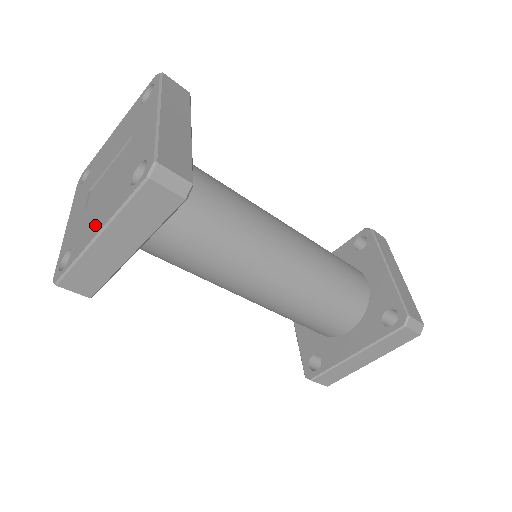
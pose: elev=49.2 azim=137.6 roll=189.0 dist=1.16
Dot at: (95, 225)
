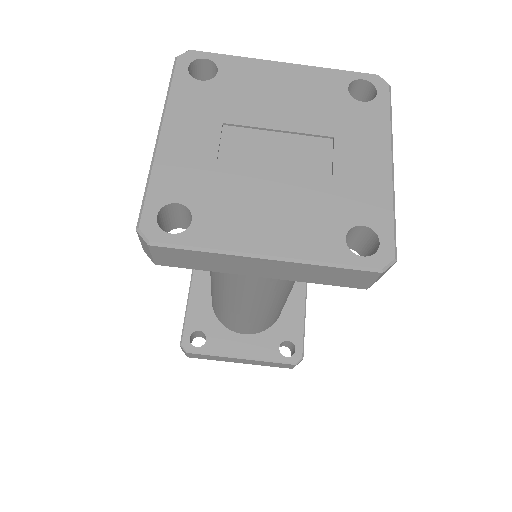
Dot at: (261, 231)
